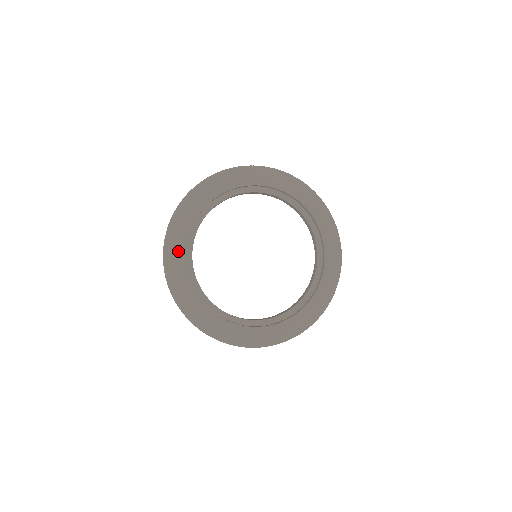
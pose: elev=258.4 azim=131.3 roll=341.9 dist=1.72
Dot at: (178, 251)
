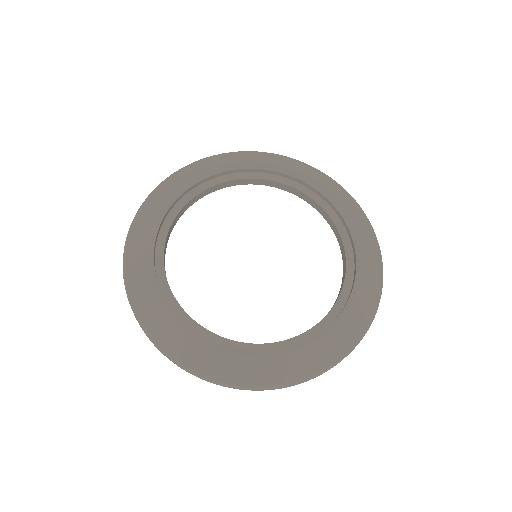
Dot at: (149, 294)
